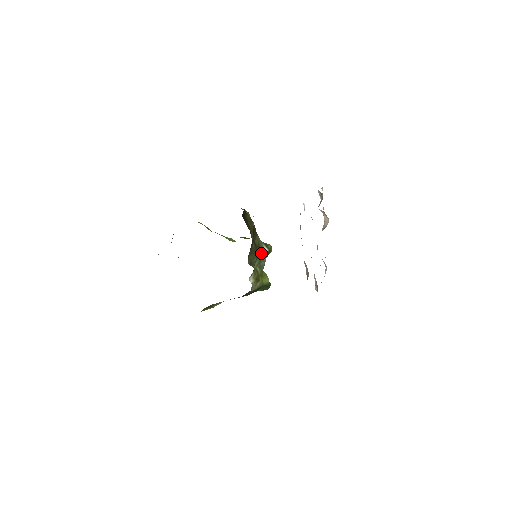
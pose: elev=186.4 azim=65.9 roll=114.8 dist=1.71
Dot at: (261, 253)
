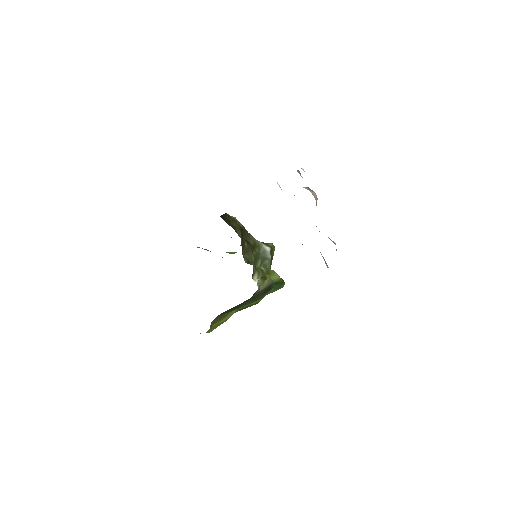
Dot at: (262, 252)
